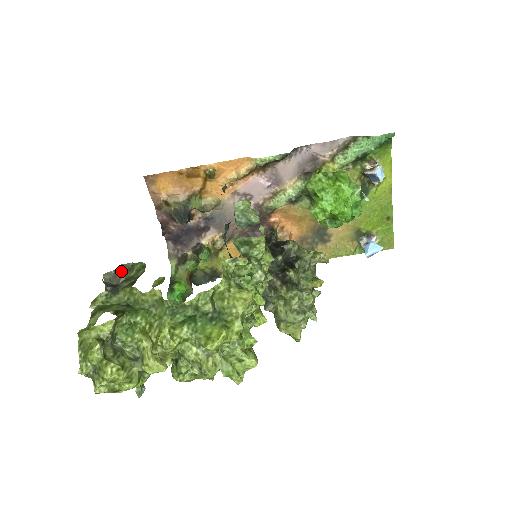
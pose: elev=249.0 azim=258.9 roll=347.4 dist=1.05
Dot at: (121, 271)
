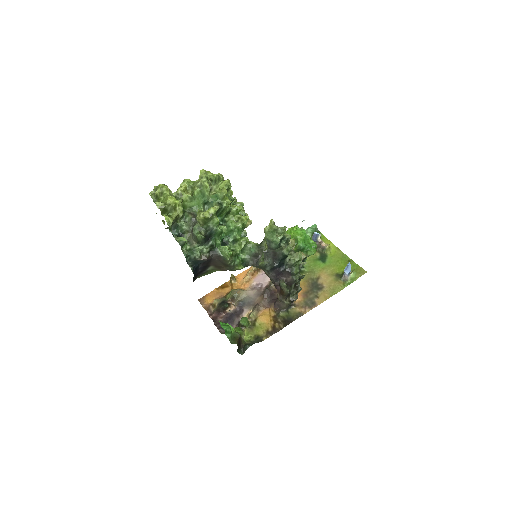
Dot at: occluded
